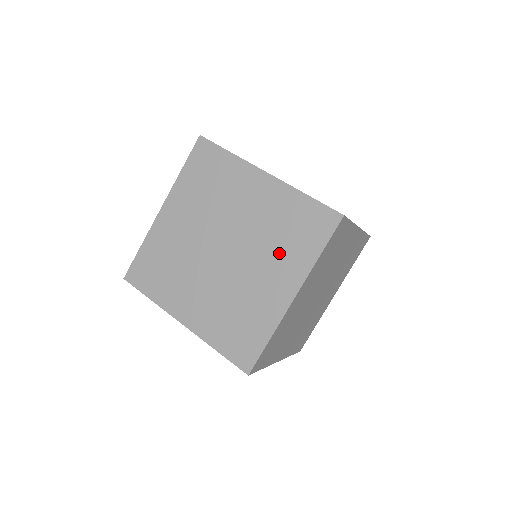
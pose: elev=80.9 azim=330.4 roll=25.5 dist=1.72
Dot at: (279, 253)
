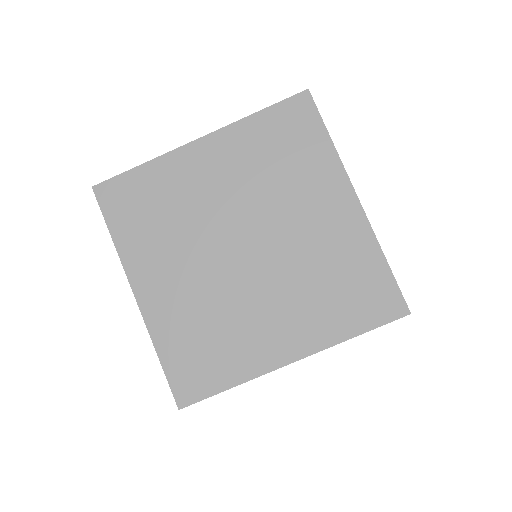
Dot at: (309, 300)
